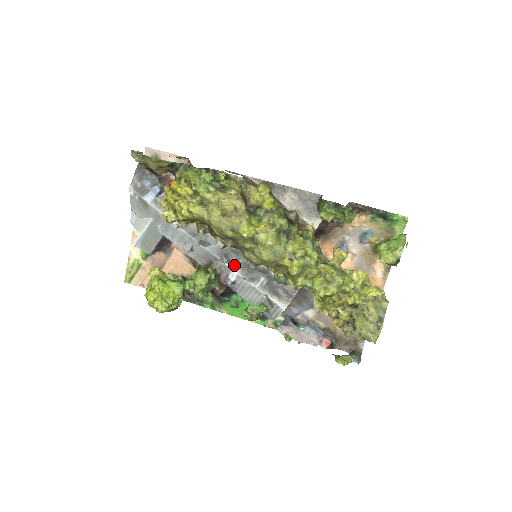
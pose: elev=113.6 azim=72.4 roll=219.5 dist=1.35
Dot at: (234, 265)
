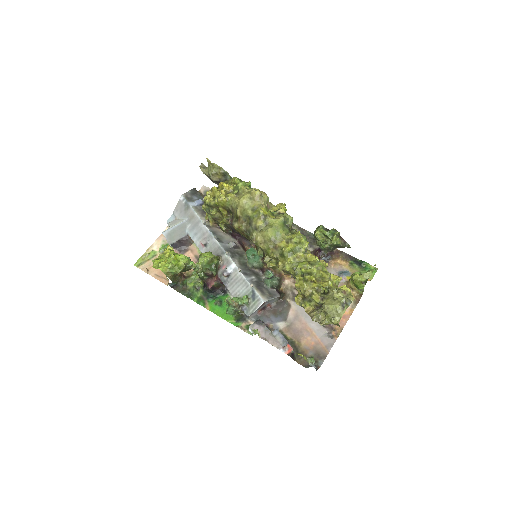
Dot at: (235, 260)
